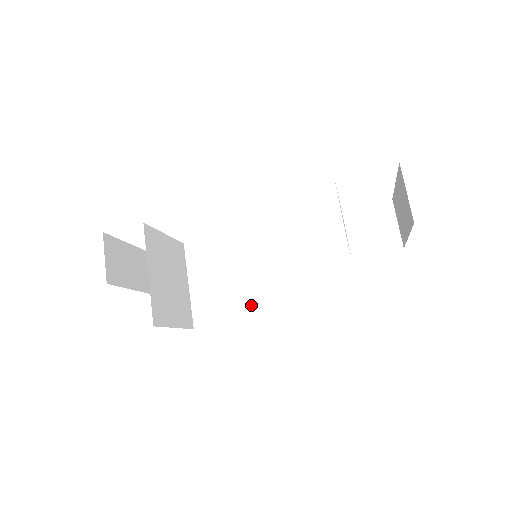
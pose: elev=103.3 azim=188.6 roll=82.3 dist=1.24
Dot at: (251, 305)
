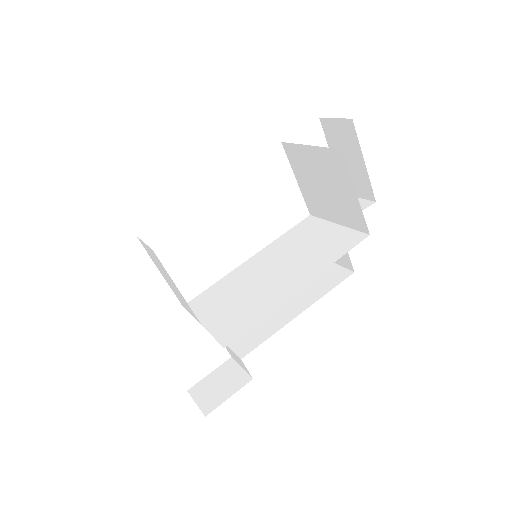
Dot at: (274, 296)
